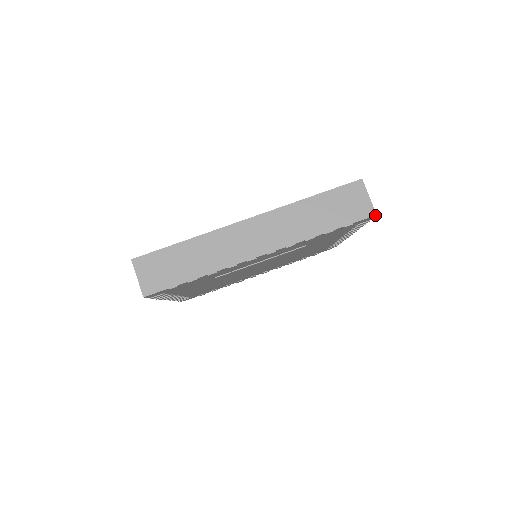
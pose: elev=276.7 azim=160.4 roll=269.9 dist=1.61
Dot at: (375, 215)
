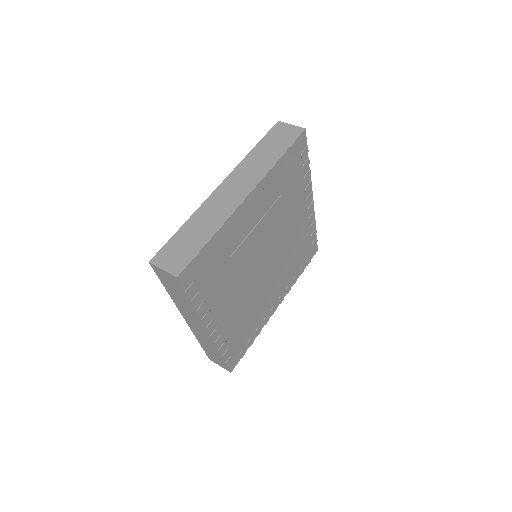
Dot at: (305, 130)
